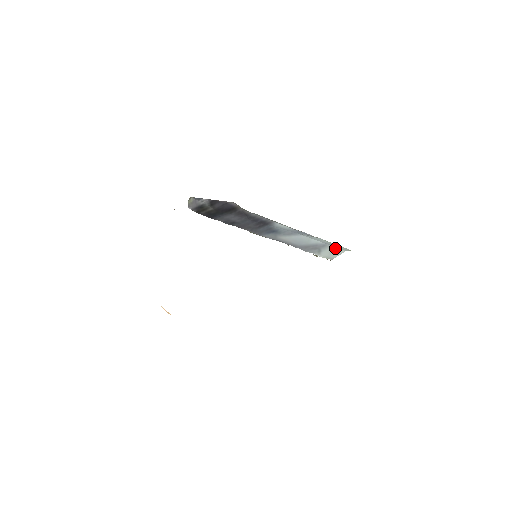
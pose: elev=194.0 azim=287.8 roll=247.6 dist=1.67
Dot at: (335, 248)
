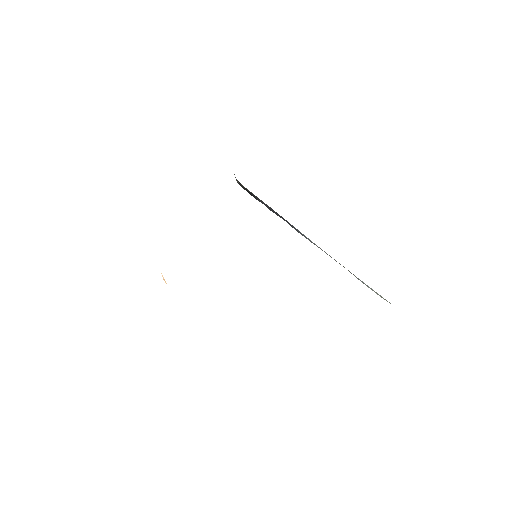
Dot at: occluded
